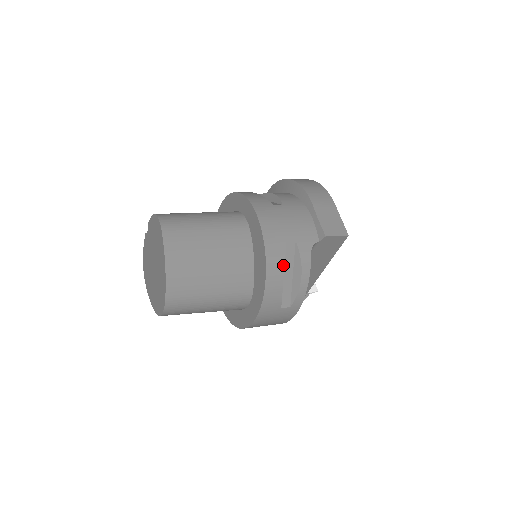
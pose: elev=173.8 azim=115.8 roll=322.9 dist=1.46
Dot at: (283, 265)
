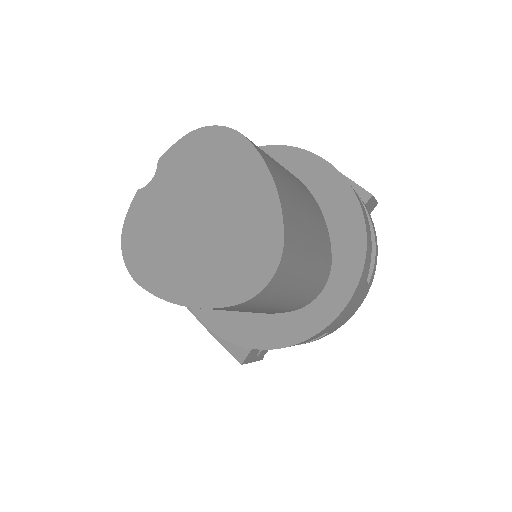
Dot at: occluded
